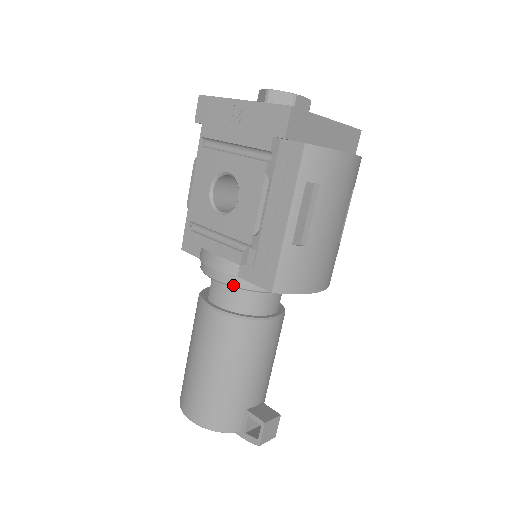
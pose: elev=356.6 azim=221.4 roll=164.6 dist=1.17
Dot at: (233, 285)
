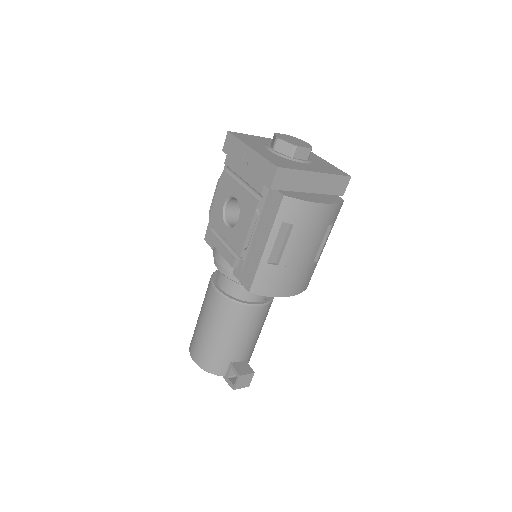
Dot at: (229, 278)
